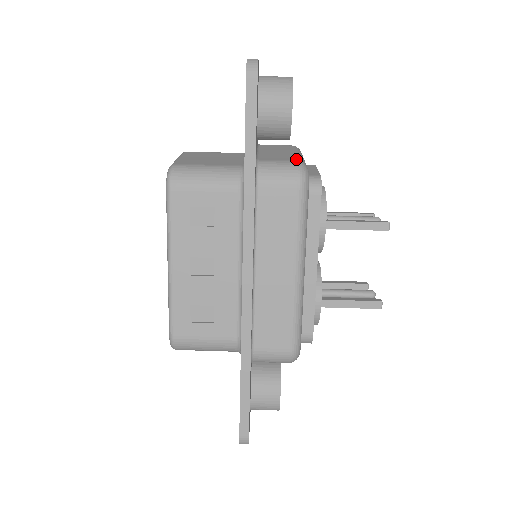
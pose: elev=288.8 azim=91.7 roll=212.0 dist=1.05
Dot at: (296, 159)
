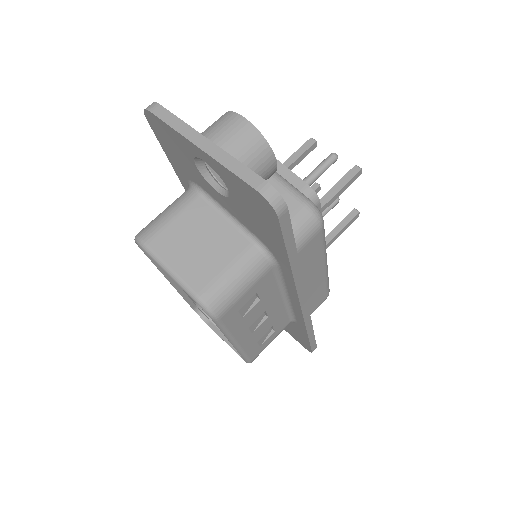
Dot at: (296, 200)
